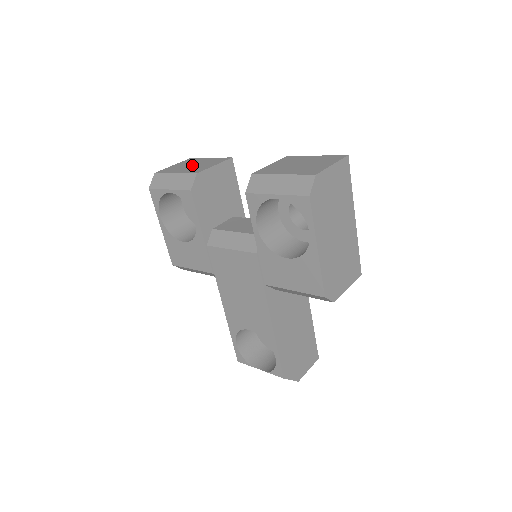
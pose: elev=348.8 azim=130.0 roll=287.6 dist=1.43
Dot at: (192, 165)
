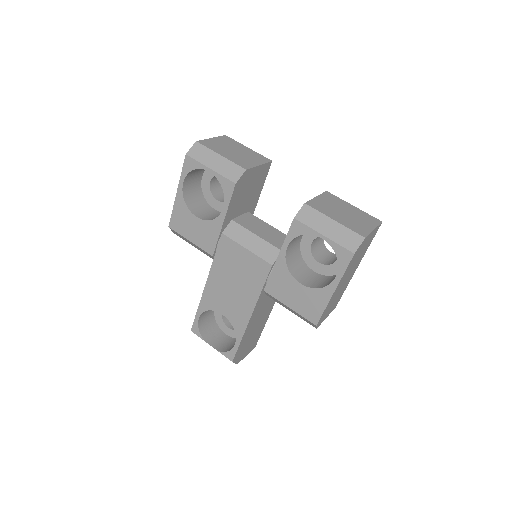
Dot at: (234, 151)
